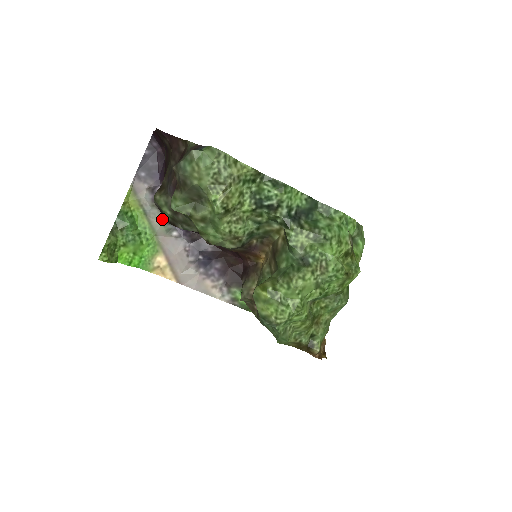
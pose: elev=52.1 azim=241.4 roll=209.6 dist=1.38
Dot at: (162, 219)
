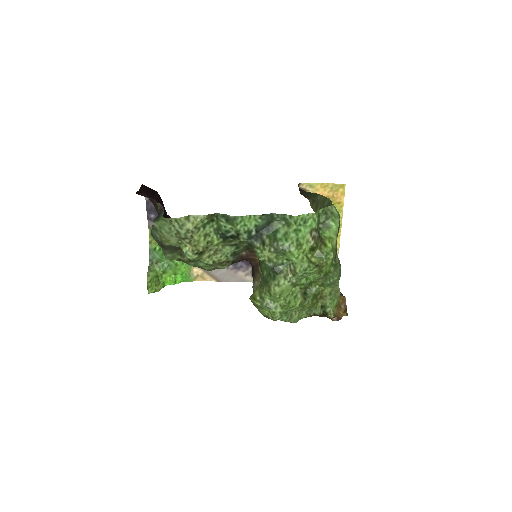
Dot at: occluded
